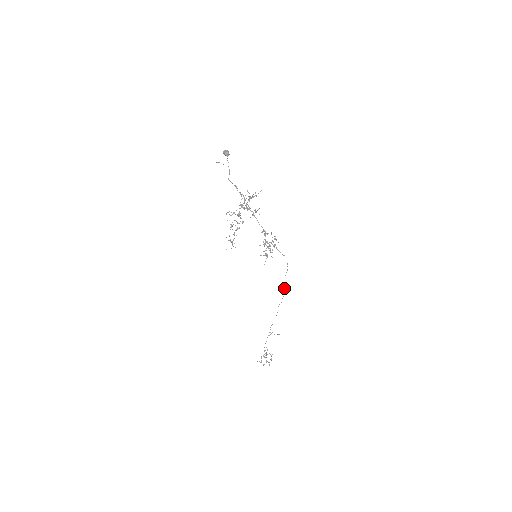
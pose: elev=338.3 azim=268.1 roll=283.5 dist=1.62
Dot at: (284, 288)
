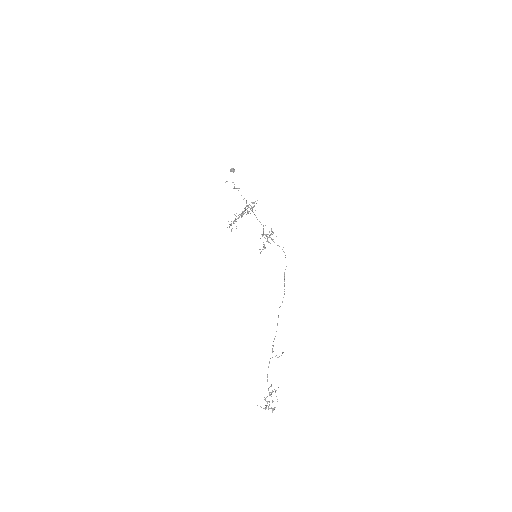
Dot at: occluded
